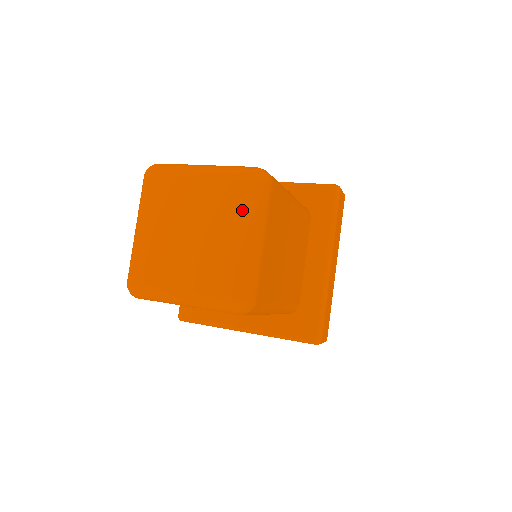
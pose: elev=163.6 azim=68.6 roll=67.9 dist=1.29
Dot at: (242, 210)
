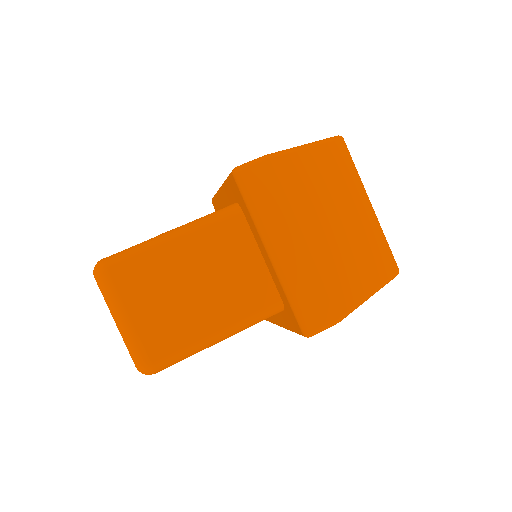
Dot at: occluded
